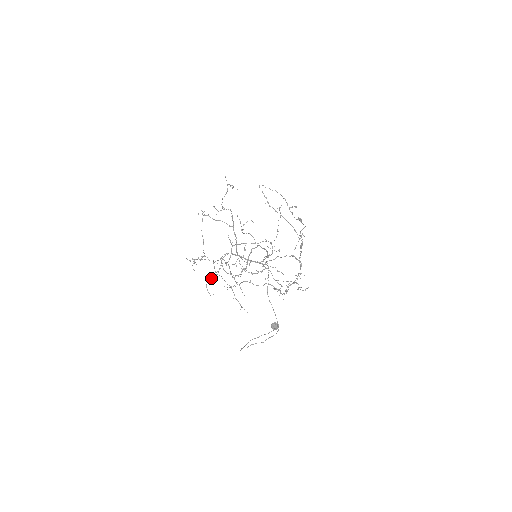
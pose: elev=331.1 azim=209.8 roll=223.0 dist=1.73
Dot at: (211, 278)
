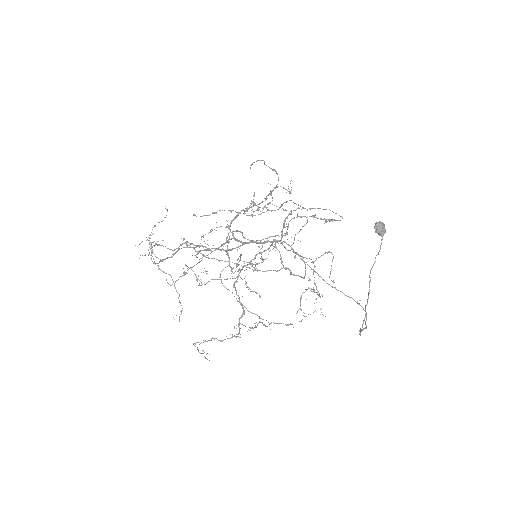
Dot at: occluded
